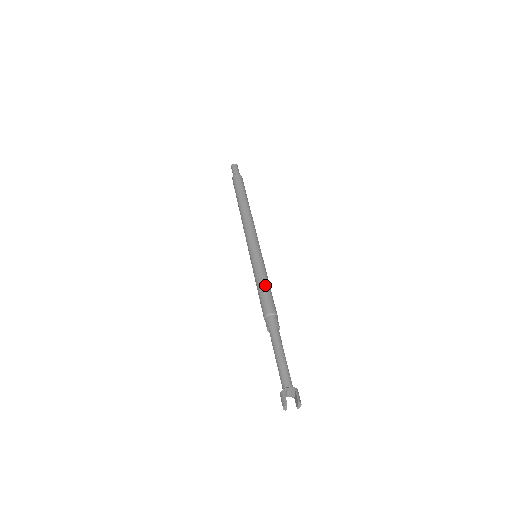
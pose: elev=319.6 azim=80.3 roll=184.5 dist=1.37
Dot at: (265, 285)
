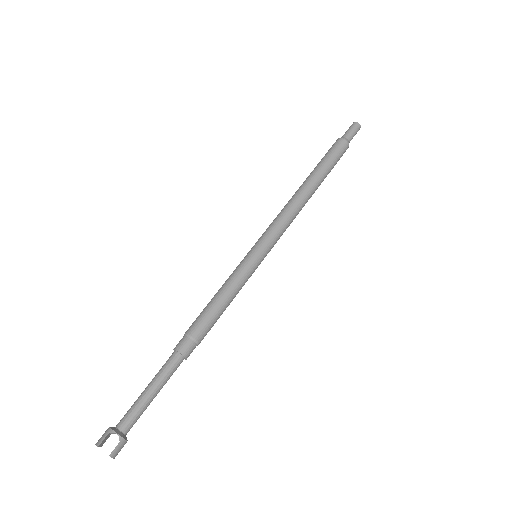
Dot at: (222, 300)
